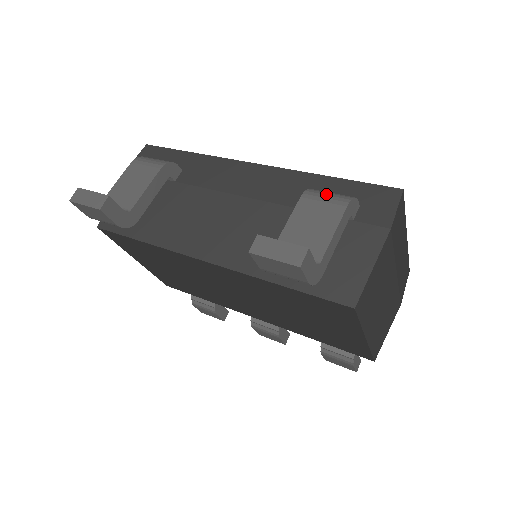
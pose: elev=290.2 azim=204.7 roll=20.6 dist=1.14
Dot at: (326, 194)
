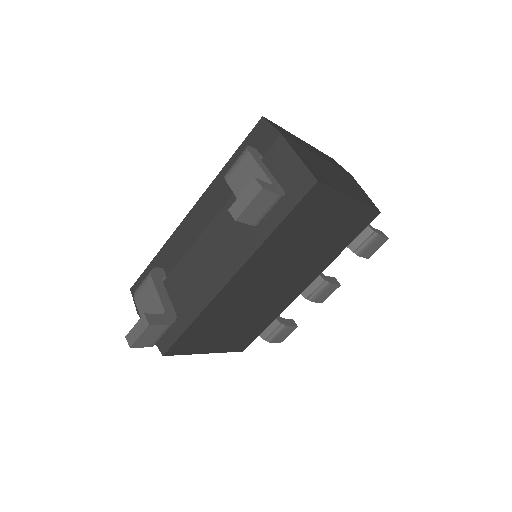
Dot at: (234, 163)
